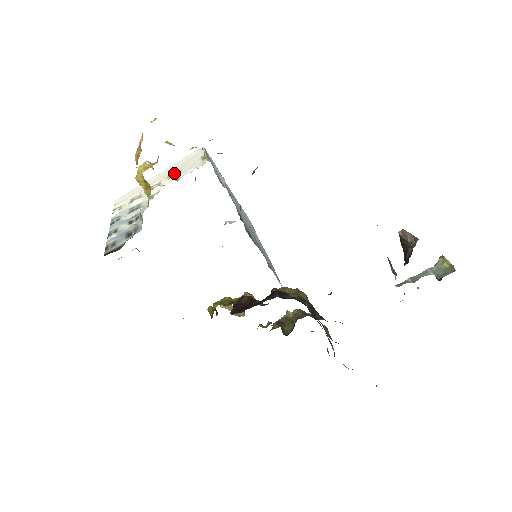
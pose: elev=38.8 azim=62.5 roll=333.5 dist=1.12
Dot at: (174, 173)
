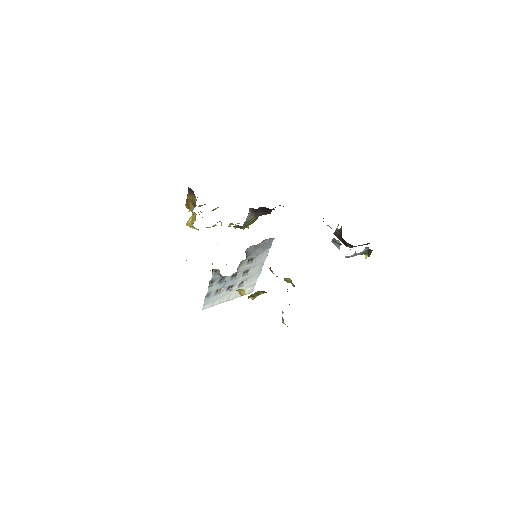
Dot at: occluded
